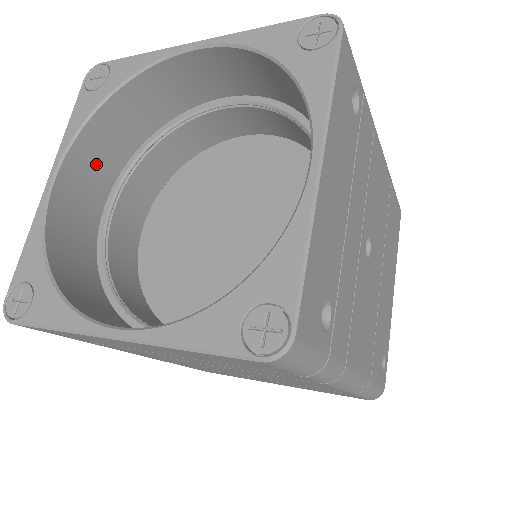
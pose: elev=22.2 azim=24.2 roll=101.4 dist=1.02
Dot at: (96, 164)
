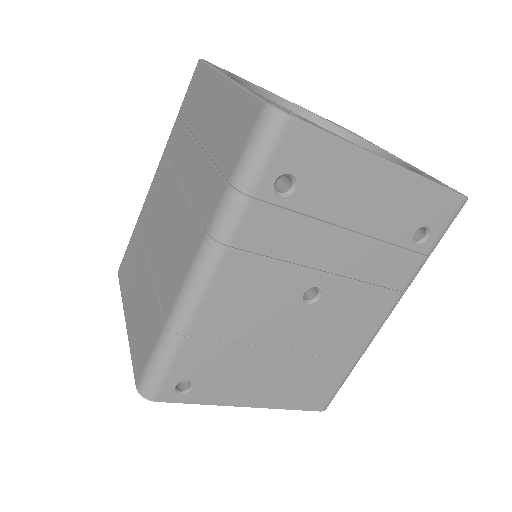
Dot at: occluded
